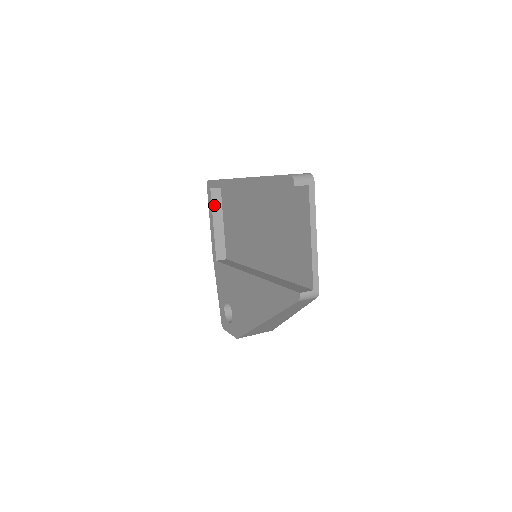
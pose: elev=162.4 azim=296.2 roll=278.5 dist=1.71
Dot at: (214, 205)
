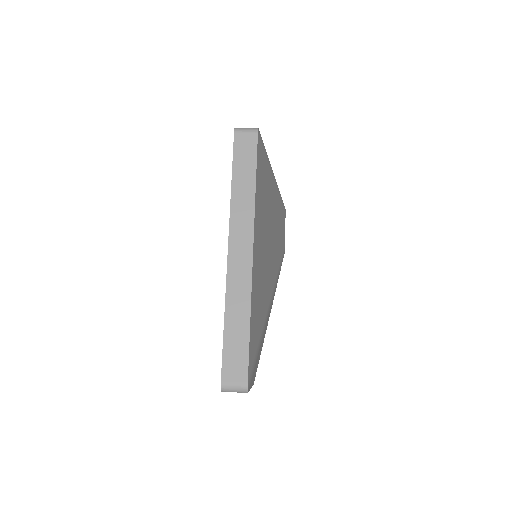
Dot at: occluded
